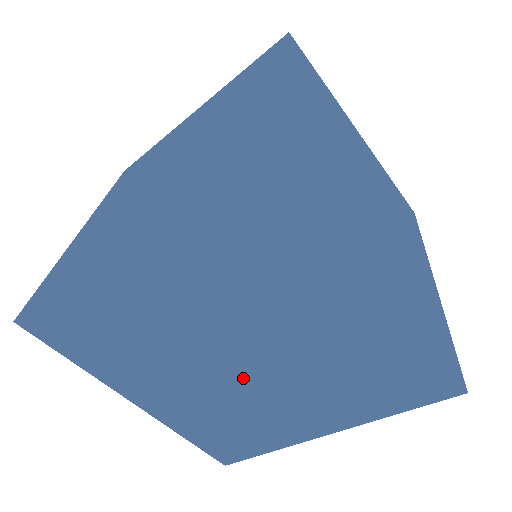
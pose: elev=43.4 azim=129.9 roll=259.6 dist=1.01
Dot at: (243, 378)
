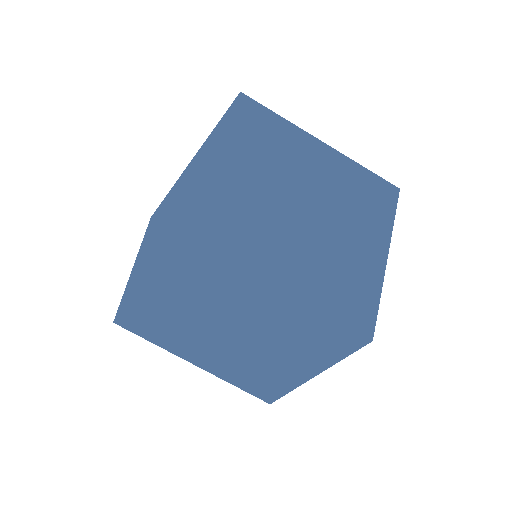
Dot at: (236, 343)
